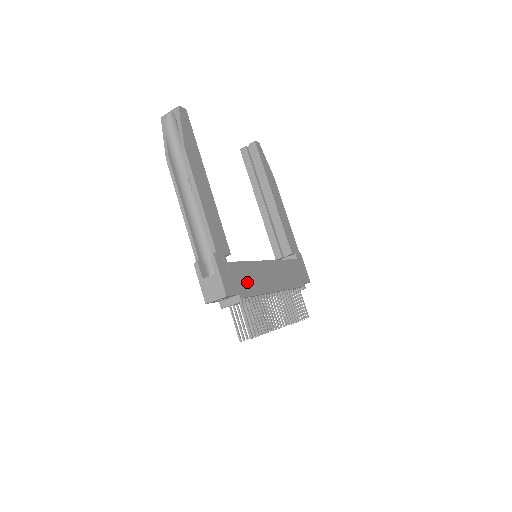
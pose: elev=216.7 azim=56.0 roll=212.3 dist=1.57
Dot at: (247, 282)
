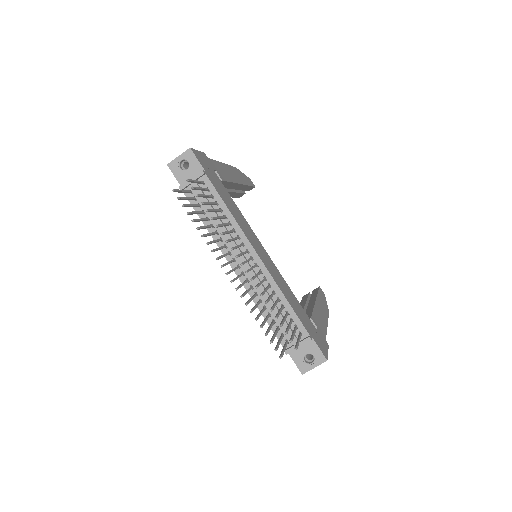
Dot at: (222, 193)
